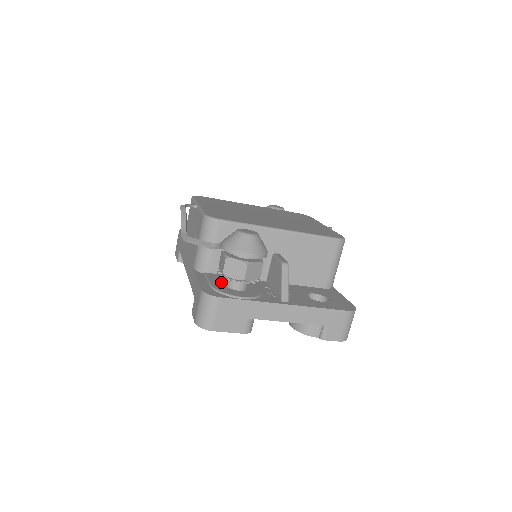
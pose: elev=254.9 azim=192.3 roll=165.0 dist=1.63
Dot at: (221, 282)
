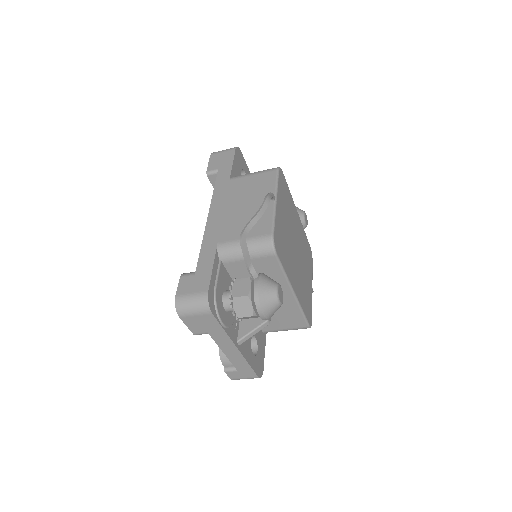
Dot at: (223, 287)
